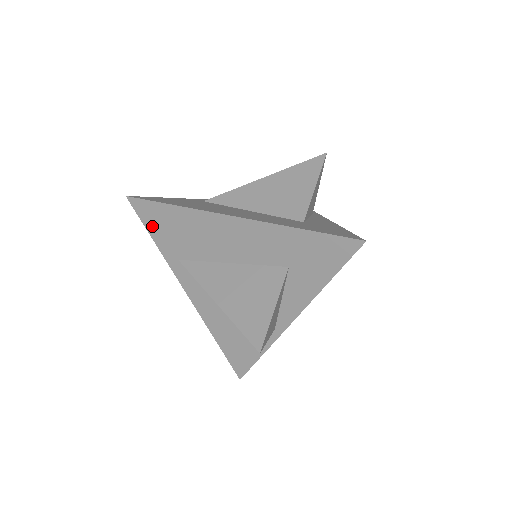
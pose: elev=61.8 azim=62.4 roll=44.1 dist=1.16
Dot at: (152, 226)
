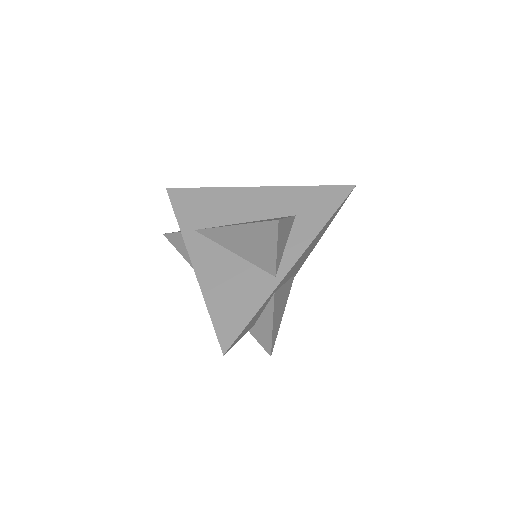
Dot at: (180, 207)
